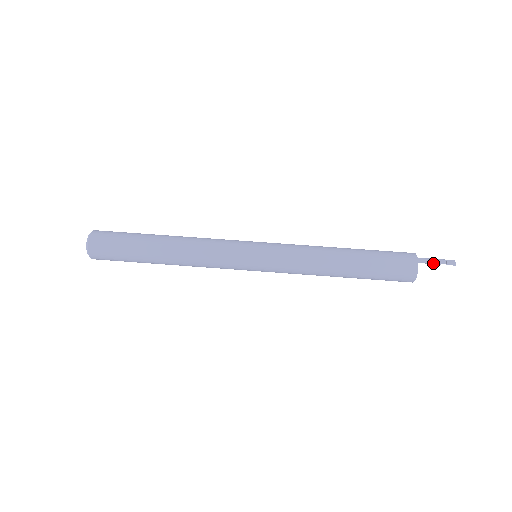
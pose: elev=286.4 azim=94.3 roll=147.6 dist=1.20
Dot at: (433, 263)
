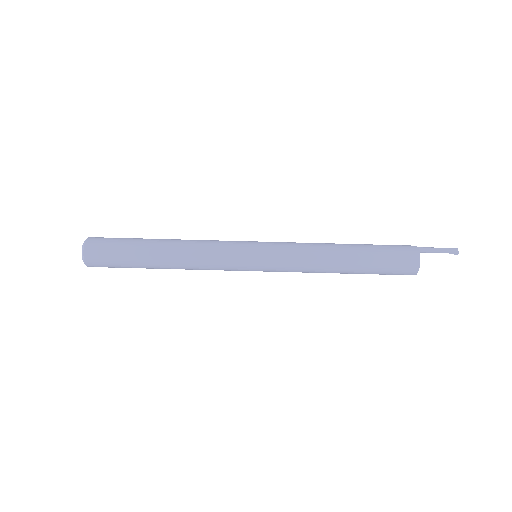
Dot at: (435, 252)
